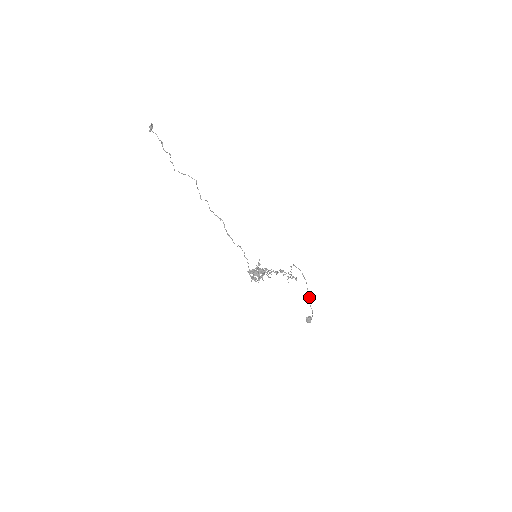
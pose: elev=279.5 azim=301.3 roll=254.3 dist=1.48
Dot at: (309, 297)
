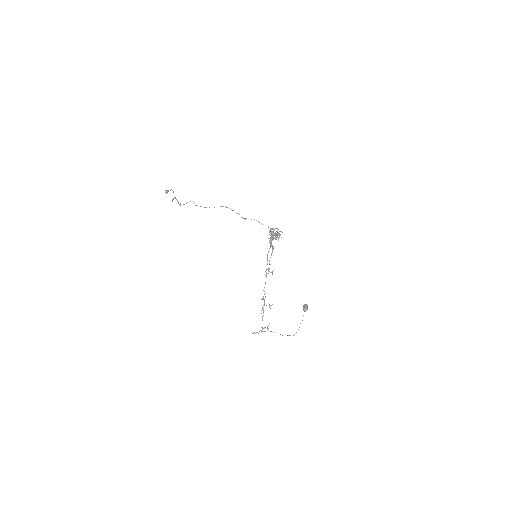
Dot at: occluded
